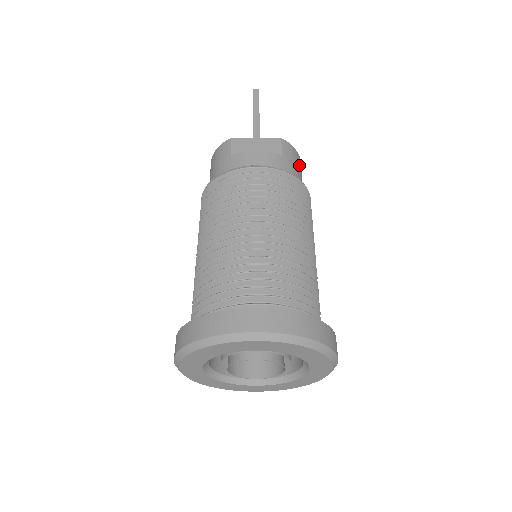
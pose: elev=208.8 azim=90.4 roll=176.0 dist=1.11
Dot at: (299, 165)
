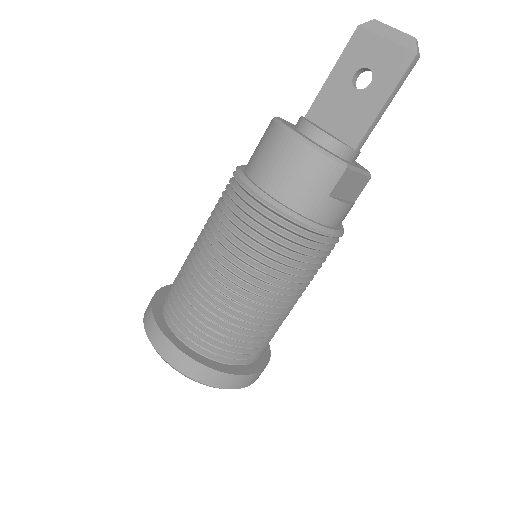
Dot at: occluded
